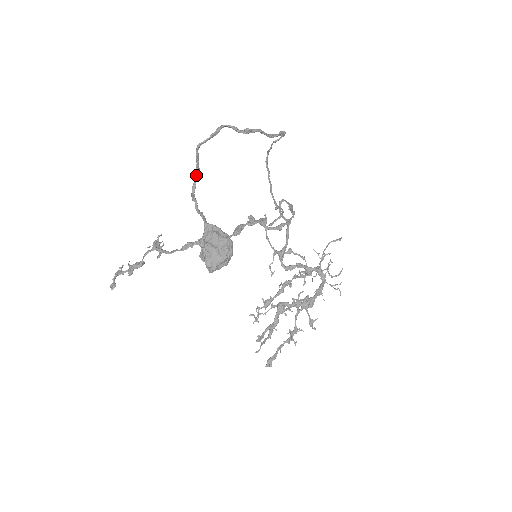
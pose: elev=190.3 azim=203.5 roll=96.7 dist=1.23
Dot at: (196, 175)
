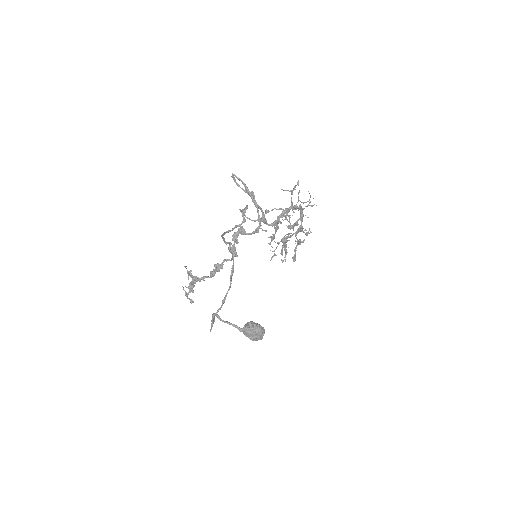
Dot at: (214, 319)
